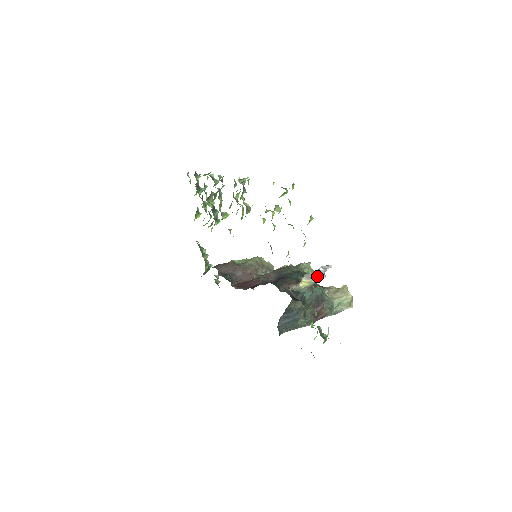
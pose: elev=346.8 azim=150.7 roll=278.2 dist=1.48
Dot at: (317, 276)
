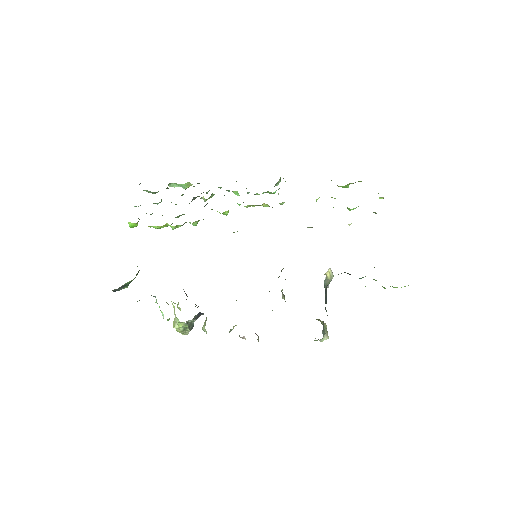
Dot at: occluded
